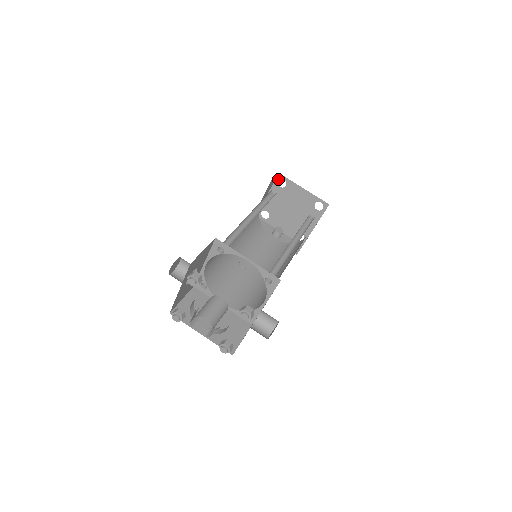
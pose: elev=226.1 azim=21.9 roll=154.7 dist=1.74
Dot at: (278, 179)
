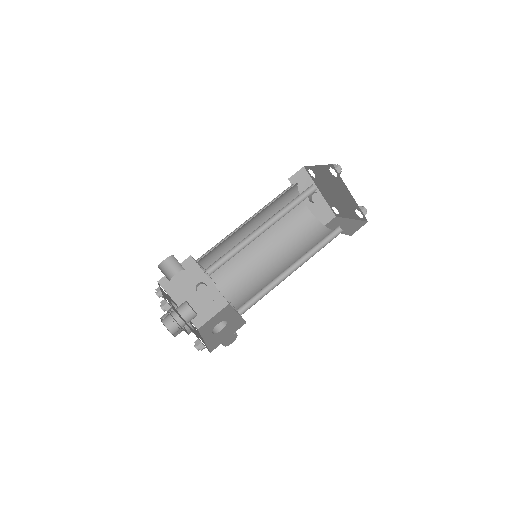
Dot at: (331, 167)
